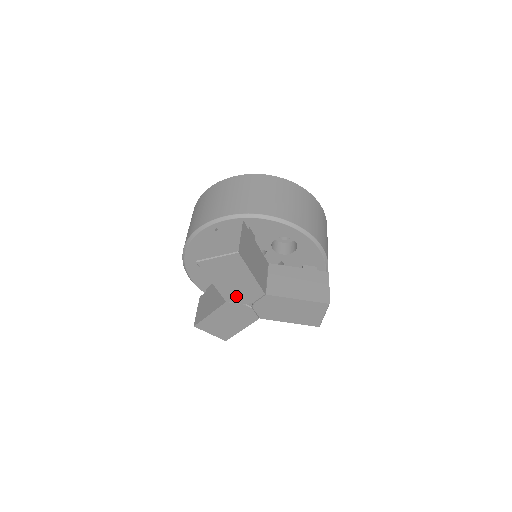
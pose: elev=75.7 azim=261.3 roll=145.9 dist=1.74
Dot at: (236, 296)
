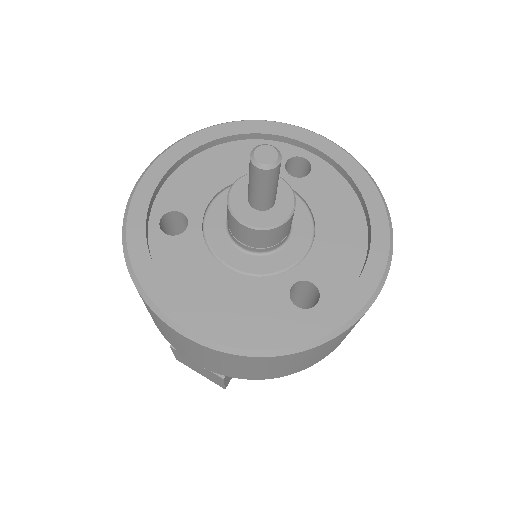
Dot at: occluded
